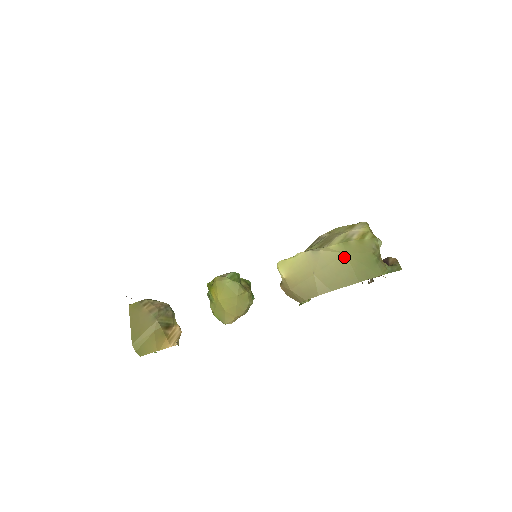
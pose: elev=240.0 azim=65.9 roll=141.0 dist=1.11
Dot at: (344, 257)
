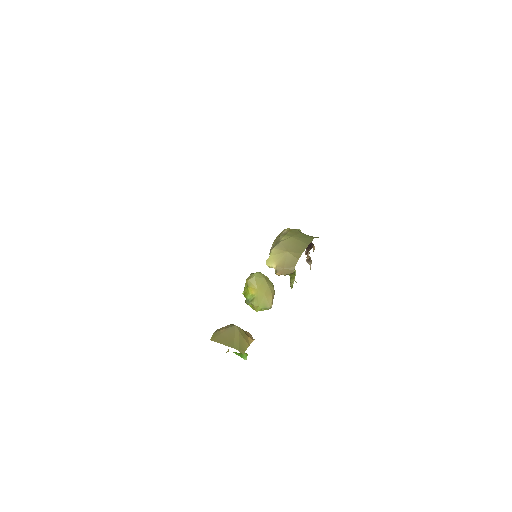
Dot at: (292, 238)
